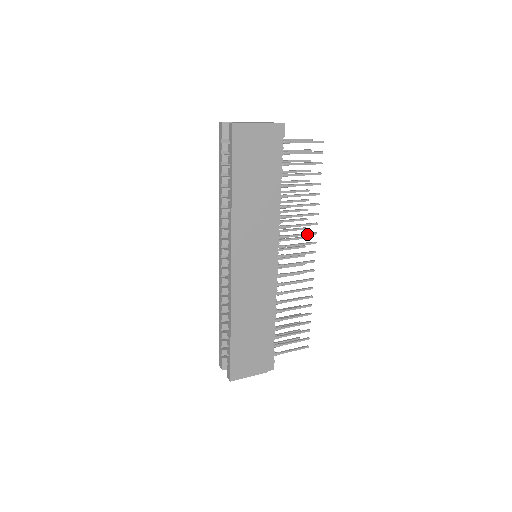
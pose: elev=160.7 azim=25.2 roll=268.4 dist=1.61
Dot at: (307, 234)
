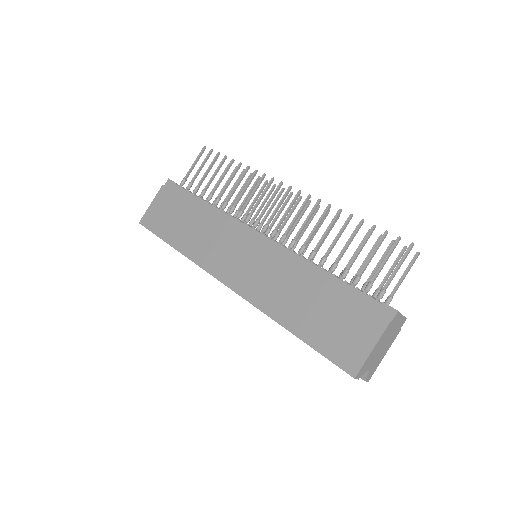
Dot at: (265, 190)
